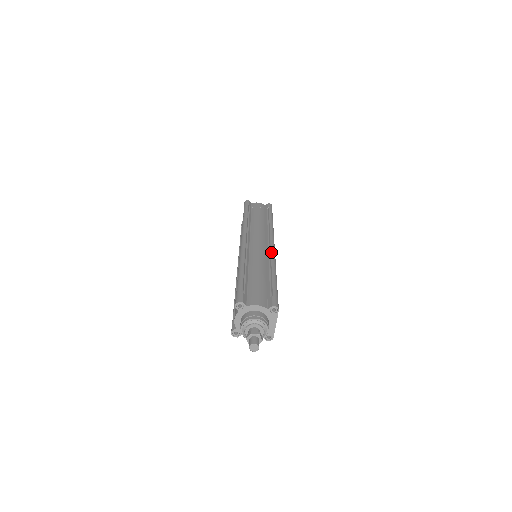
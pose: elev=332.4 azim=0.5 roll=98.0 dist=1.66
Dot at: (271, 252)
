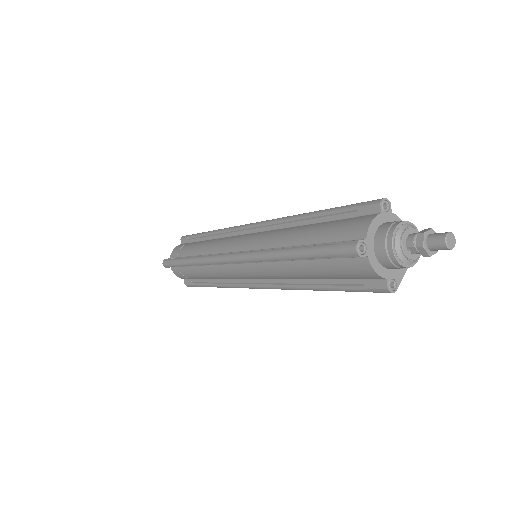
Dot at: occluded
